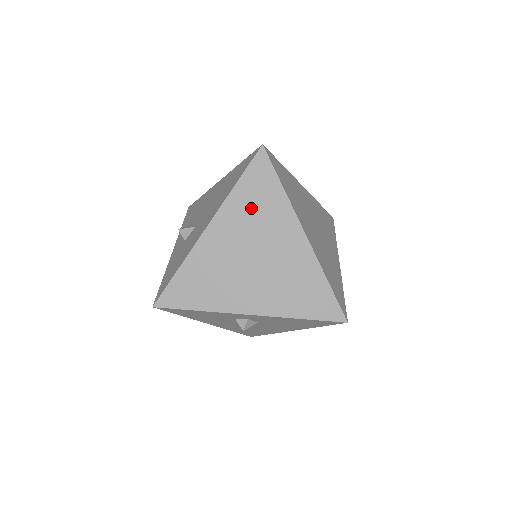
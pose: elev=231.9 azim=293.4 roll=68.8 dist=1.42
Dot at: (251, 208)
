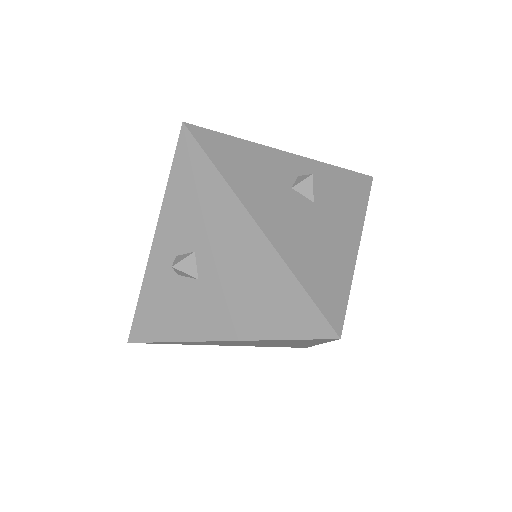
Dot at: occluded
